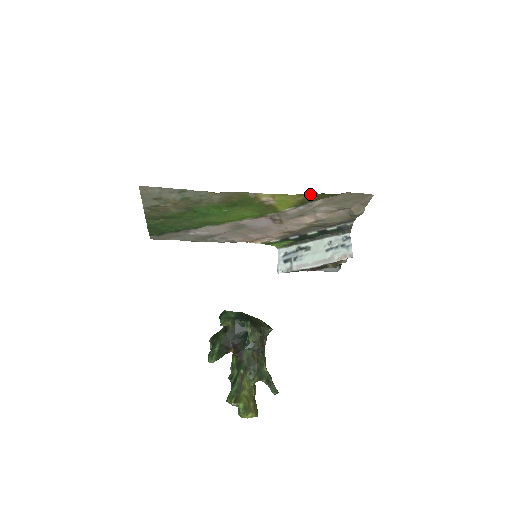
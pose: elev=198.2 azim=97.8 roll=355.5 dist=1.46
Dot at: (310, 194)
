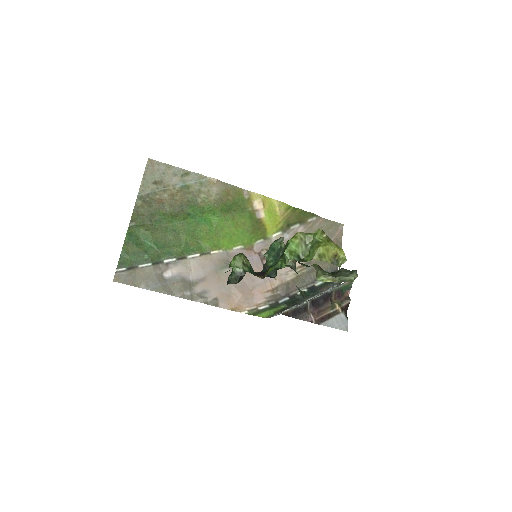
Dot at: (293, 209)
